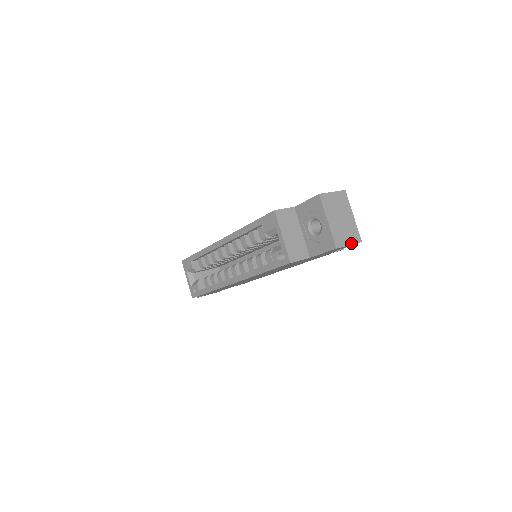
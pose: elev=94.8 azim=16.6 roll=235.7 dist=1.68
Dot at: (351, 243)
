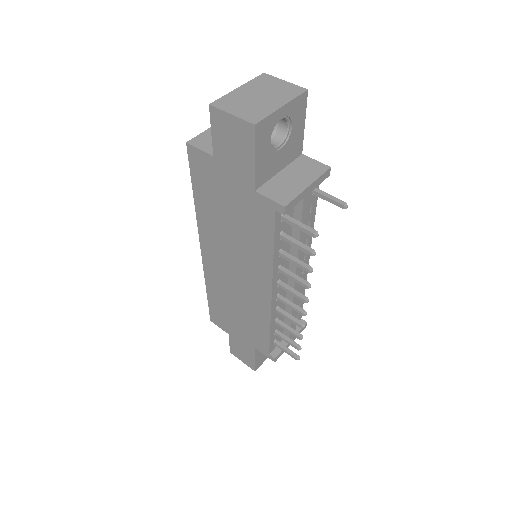
Dot at: (237, 115)
